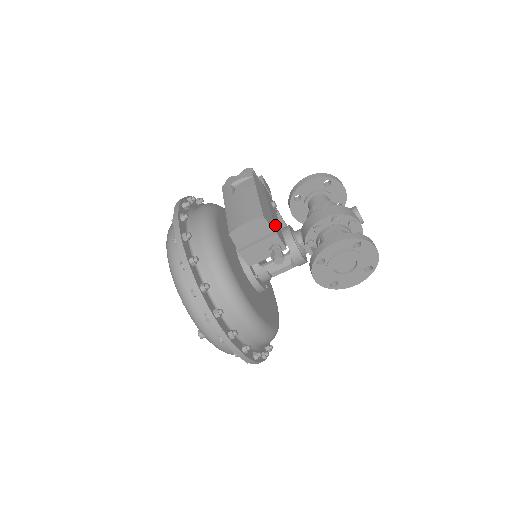
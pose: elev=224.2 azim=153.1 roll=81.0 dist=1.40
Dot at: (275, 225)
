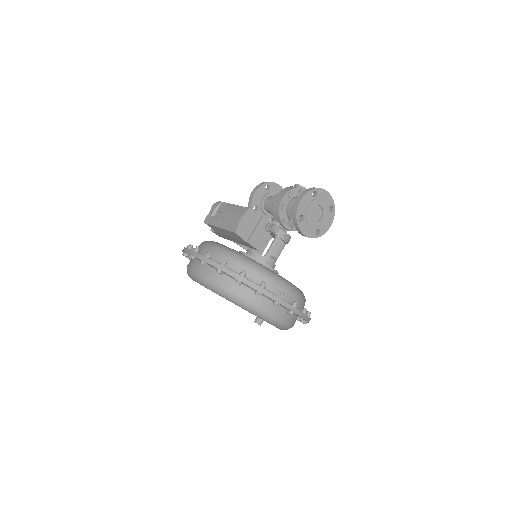
Dot at: occluded
